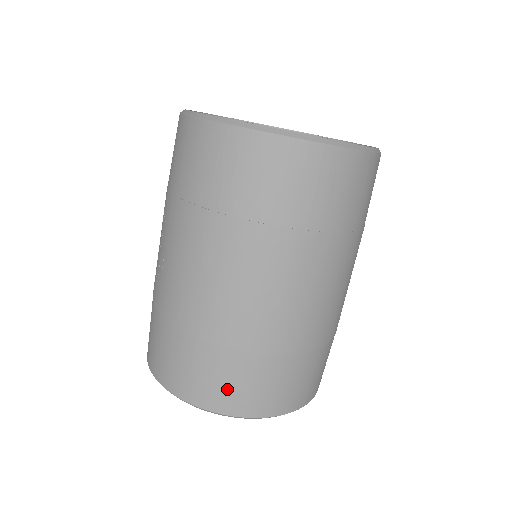
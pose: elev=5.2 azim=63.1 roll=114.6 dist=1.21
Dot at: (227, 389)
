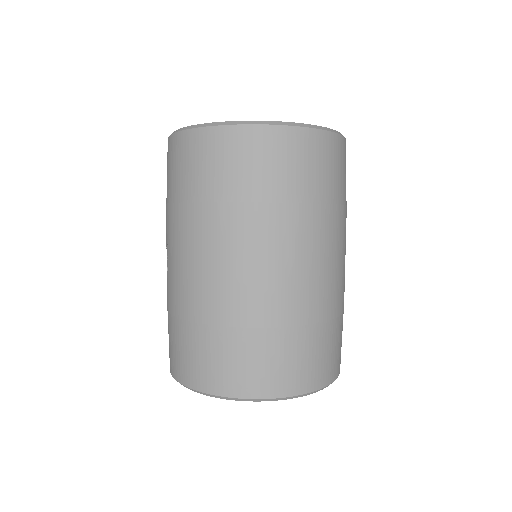
Dot at: (229, 369)
